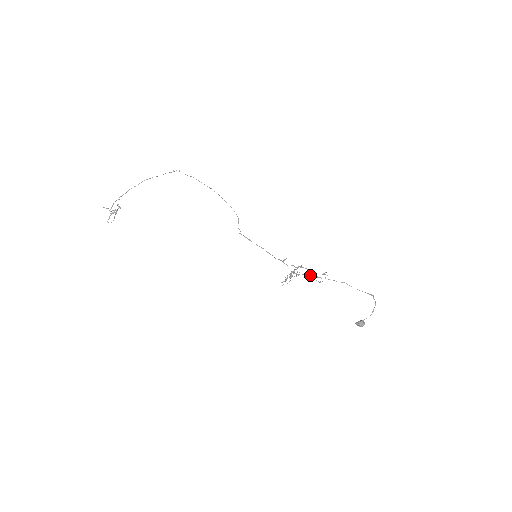
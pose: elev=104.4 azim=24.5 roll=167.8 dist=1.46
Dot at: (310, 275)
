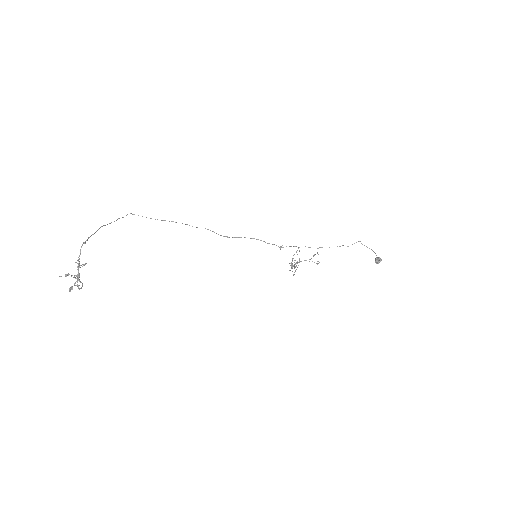
Dot at: occluded
